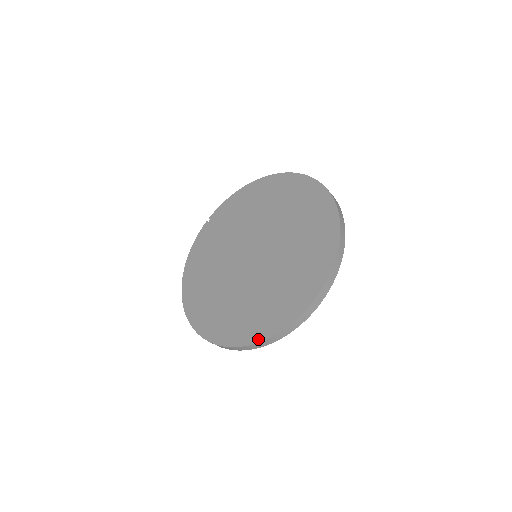
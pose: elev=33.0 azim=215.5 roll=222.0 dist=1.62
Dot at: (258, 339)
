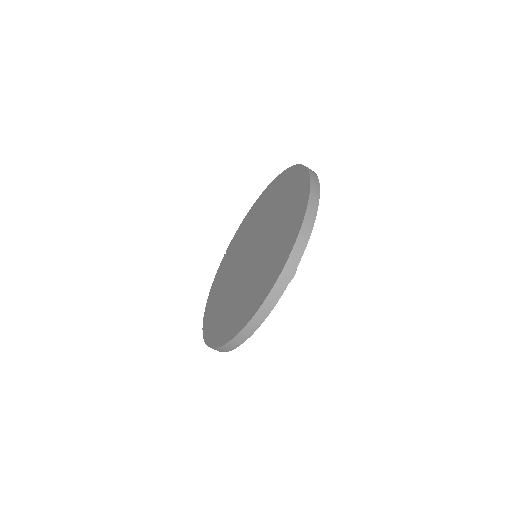
Dot at: (249, 318)
